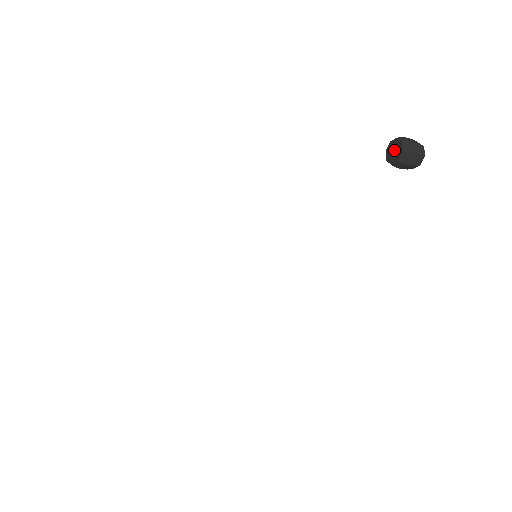
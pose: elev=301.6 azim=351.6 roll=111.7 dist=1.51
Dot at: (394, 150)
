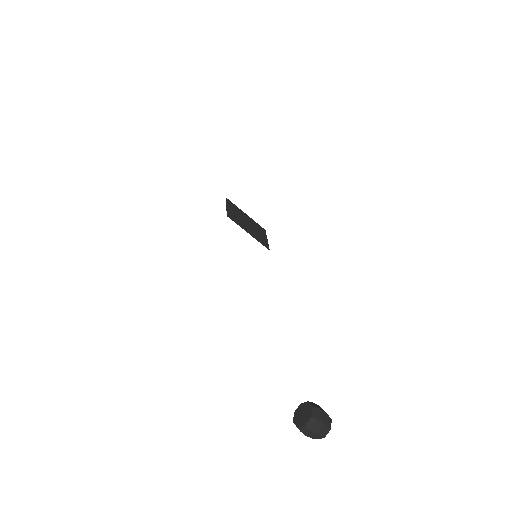
Dot at: (303, 414)
